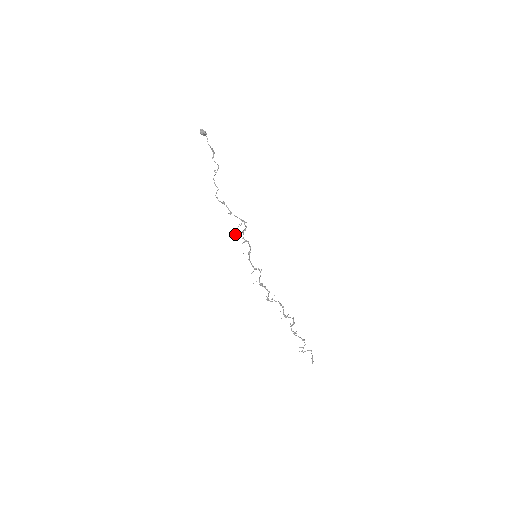
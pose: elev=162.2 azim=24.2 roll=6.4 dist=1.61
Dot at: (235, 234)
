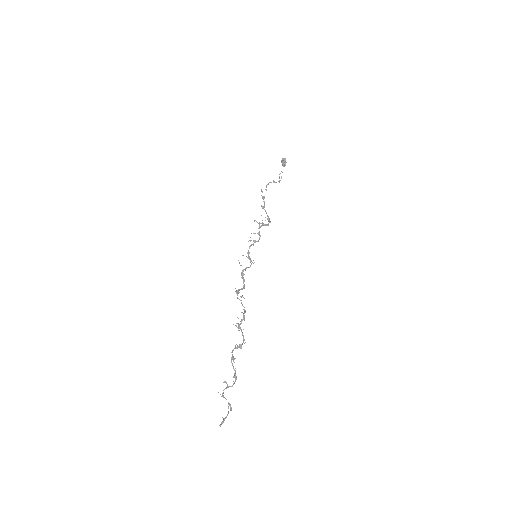
Dot at: (255, 220)
